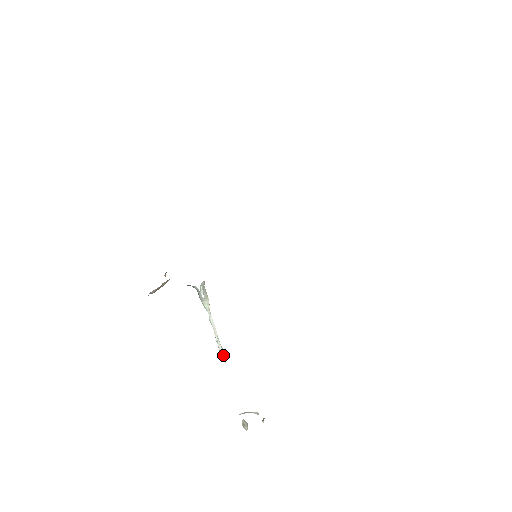
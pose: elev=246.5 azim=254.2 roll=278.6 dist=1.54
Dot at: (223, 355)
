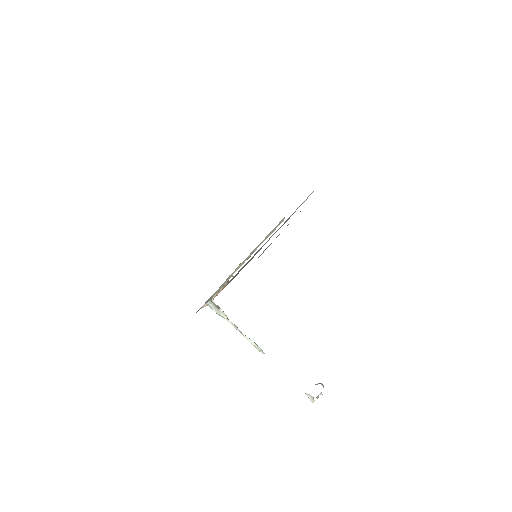
Dot at: (258, 349)
